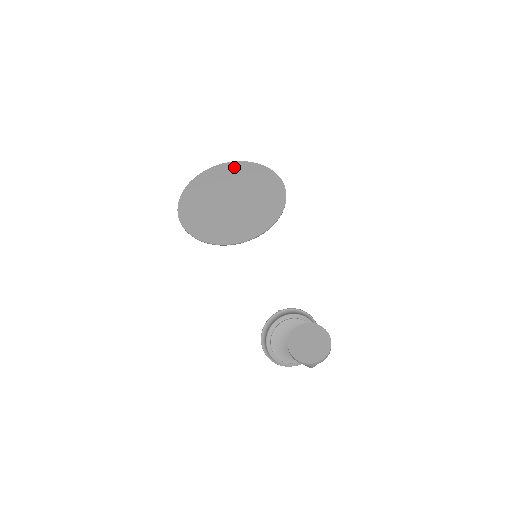
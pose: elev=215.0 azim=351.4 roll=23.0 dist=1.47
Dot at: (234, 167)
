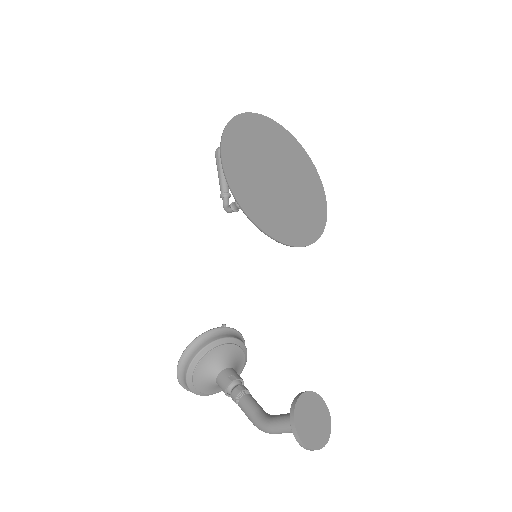
Dot at: (290, 141)
